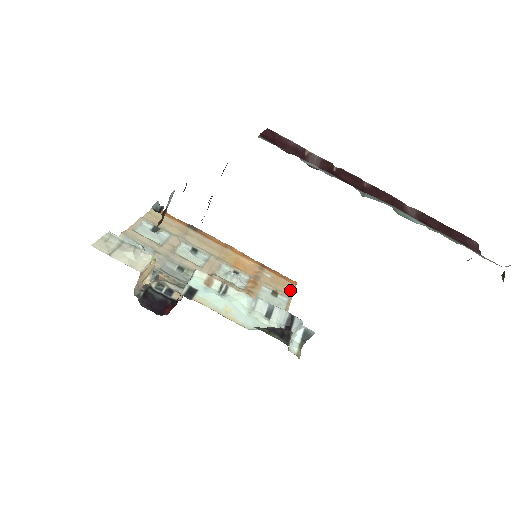
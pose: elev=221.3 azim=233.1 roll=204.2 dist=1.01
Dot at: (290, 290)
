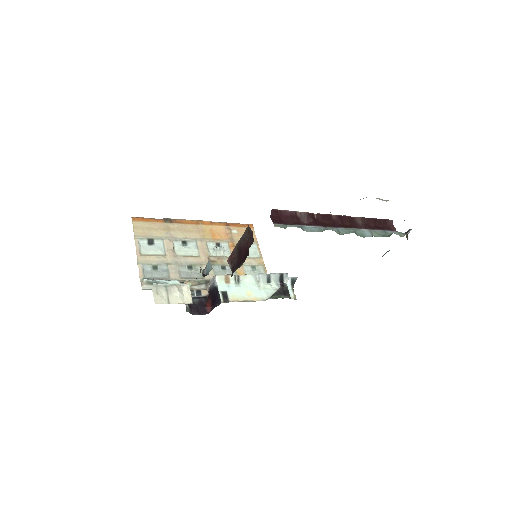
Dot at: (253, 235)
